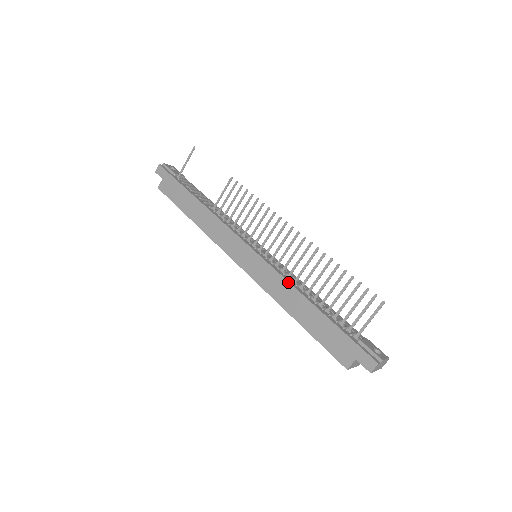
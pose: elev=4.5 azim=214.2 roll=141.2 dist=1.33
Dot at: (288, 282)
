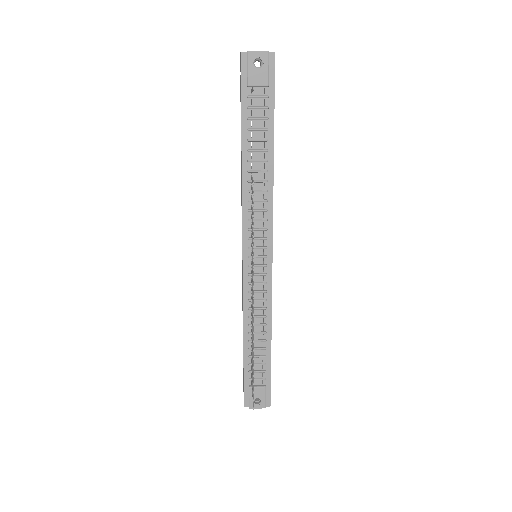
Dot at: (243, 311)
